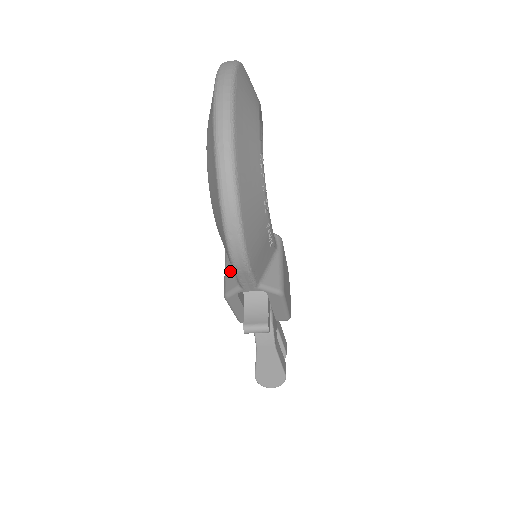
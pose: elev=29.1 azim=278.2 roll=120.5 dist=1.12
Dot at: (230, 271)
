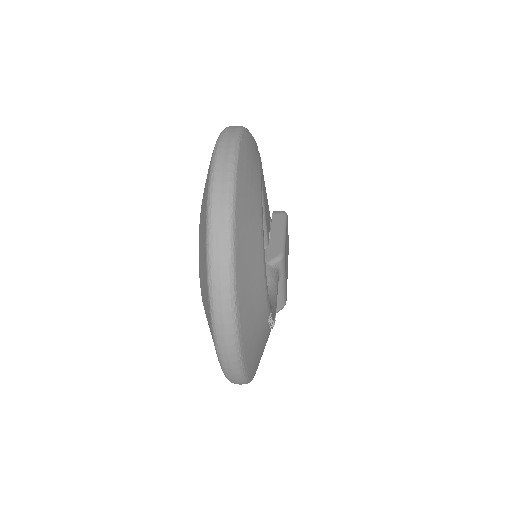
Dot at: occluded
